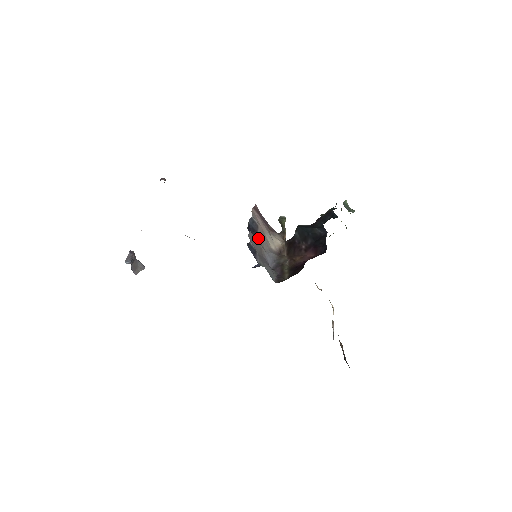
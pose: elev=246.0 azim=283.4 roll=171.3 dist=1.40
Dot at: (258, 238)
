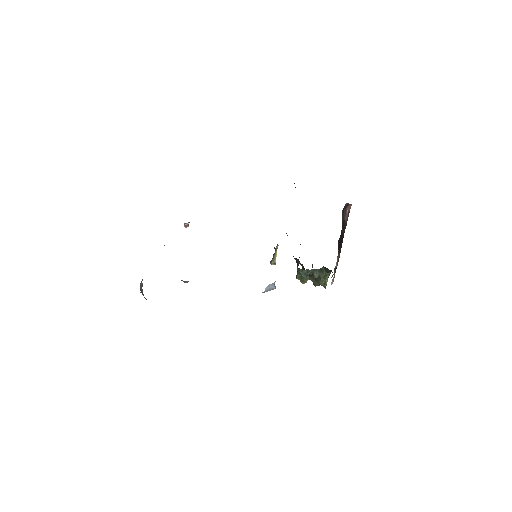
Dot at: occluded
